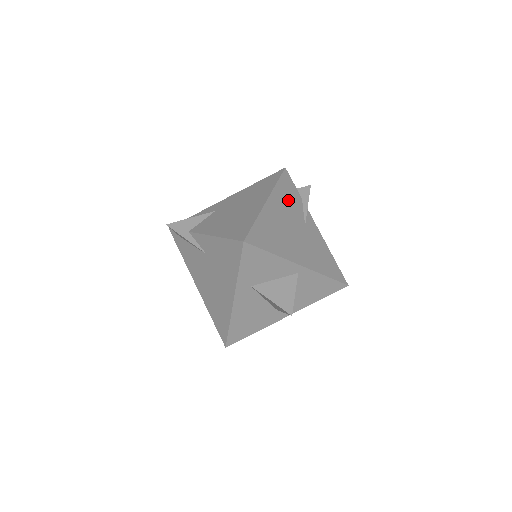
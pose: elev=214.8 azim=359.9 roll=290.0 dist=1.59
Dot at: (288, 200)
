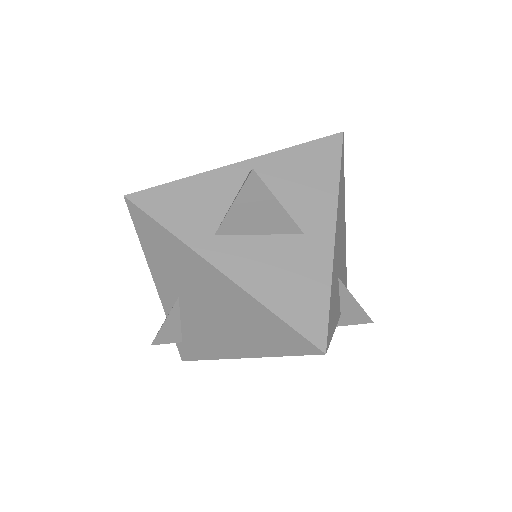
Dot at: occluded
